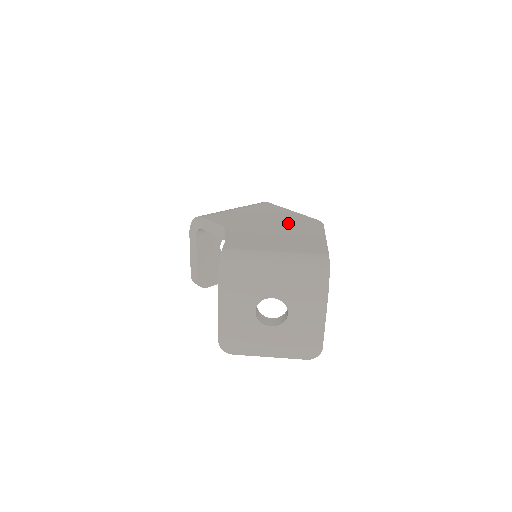
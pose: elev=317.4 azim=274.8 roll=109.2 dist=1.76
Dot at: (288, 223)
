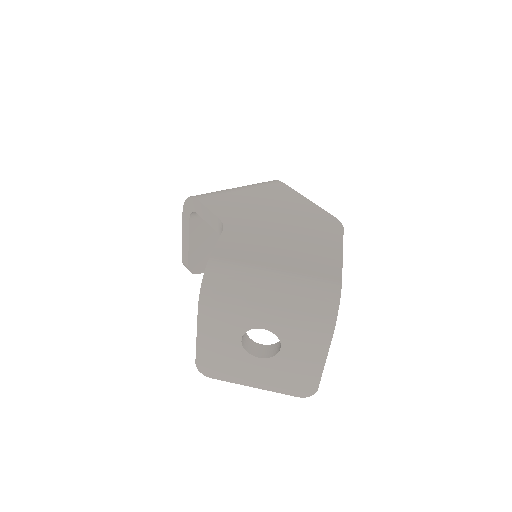
Dot at: (300, 221)
